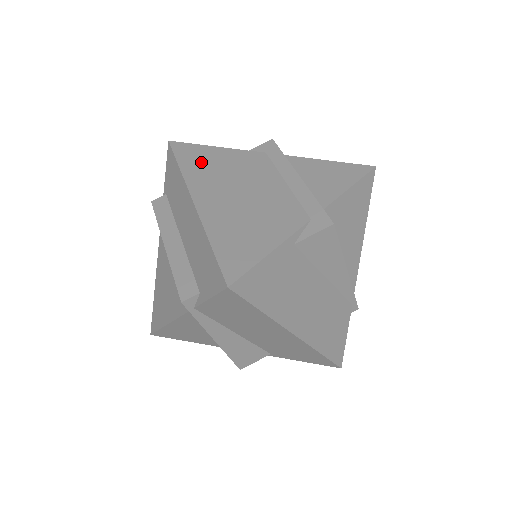
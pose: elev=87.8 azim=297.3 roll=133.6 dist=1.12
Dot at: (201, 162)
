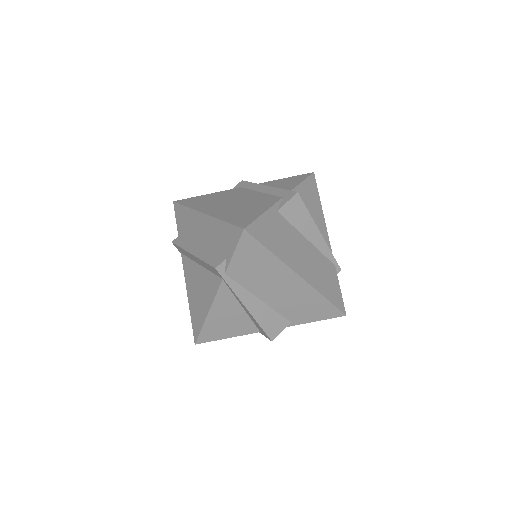
Dot at: (200, 201)
